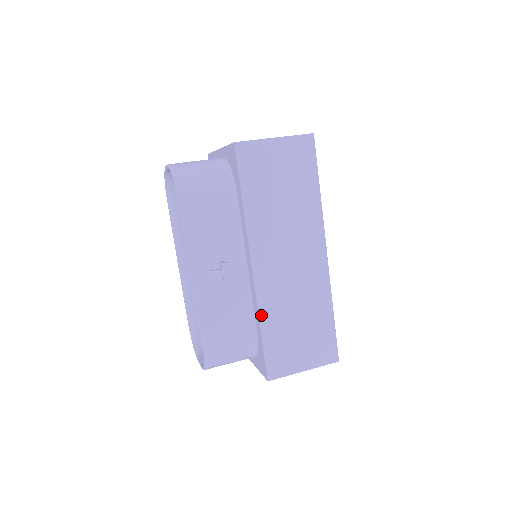
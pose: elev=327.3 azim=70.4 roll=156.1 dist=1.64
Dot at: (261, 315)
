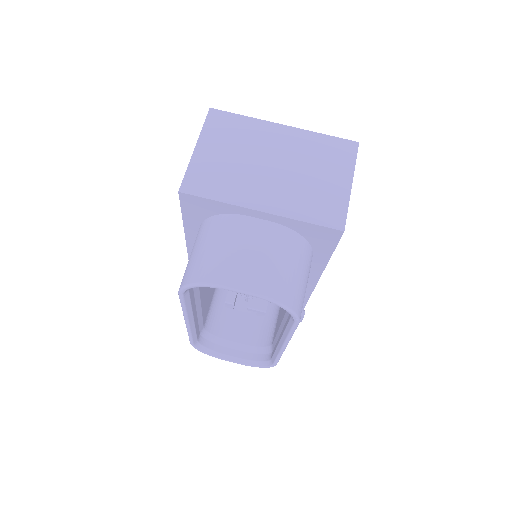
Dot at: occluded
